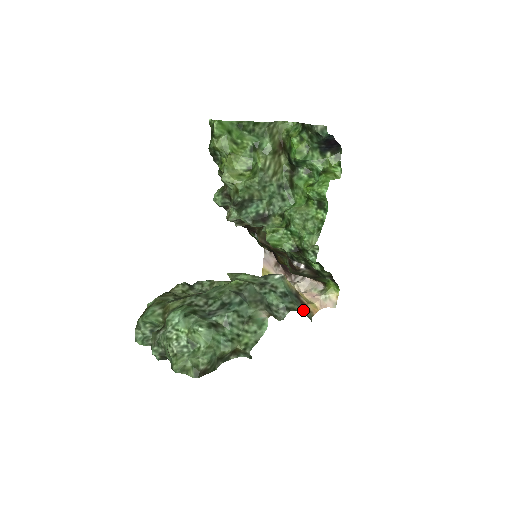
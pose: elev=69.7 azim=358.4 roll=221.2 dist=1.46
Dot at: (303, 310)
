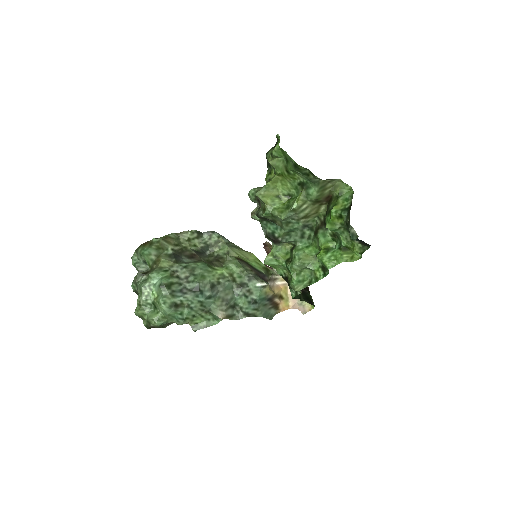
Dot at: (268, 311)
